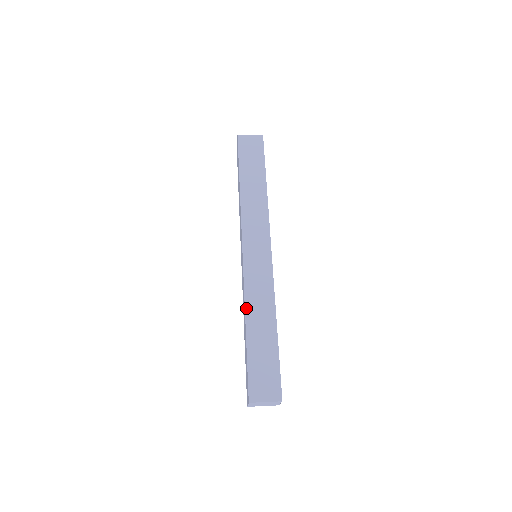
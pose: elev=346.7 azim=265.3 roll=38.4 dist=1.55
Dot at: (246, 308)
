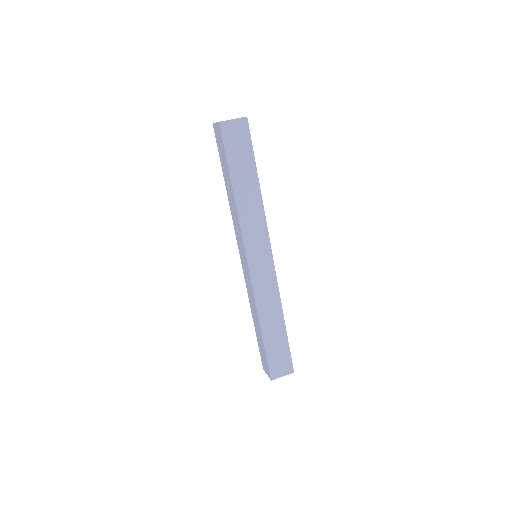
Dot at: (259, 314)
